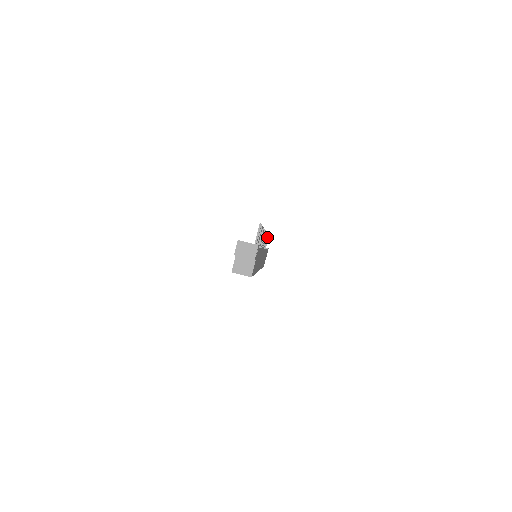
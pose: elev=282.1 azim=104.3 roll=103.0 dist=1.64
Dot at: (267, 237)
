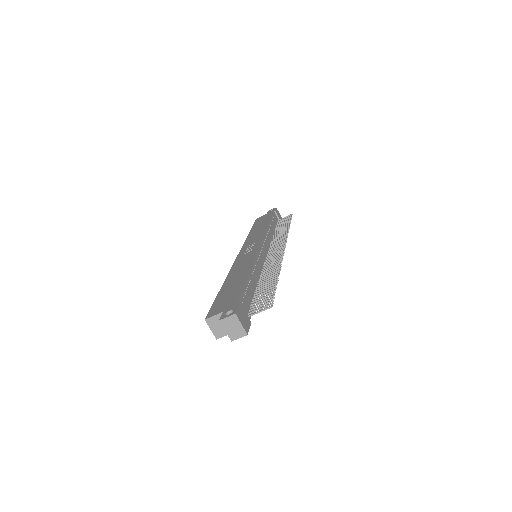
Dot at: (287, 224)
